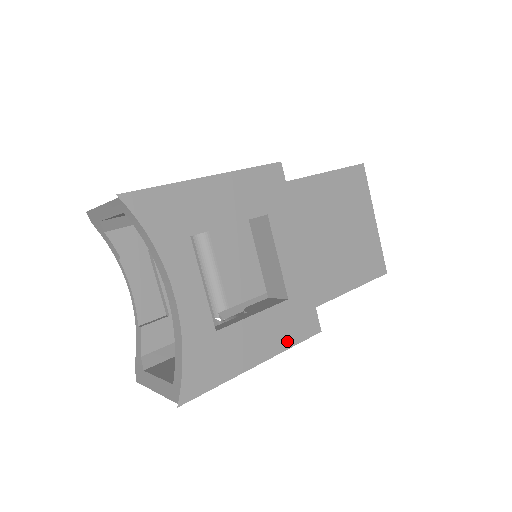
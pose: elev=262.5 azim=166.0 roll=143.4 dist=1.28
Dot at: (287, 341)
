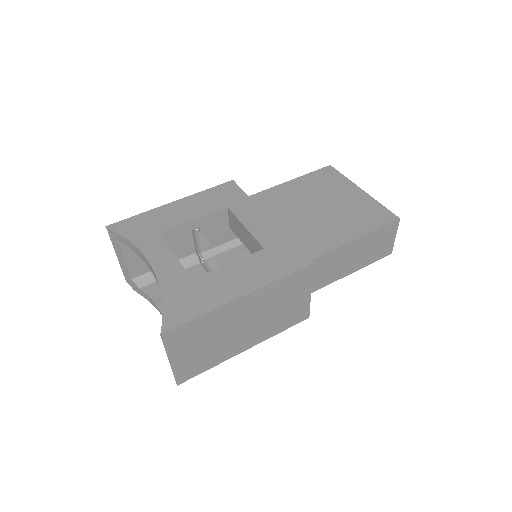
Dot at: (272, 276)
